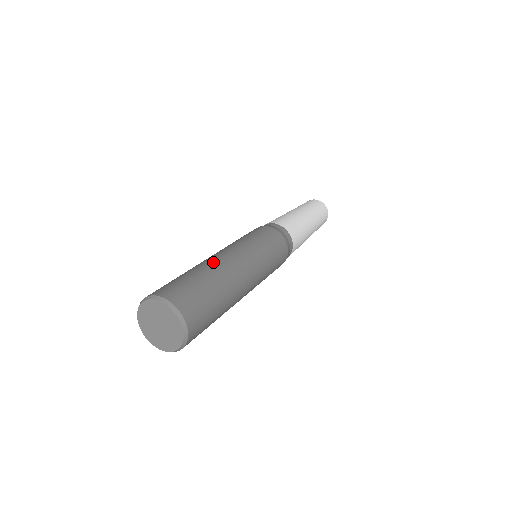
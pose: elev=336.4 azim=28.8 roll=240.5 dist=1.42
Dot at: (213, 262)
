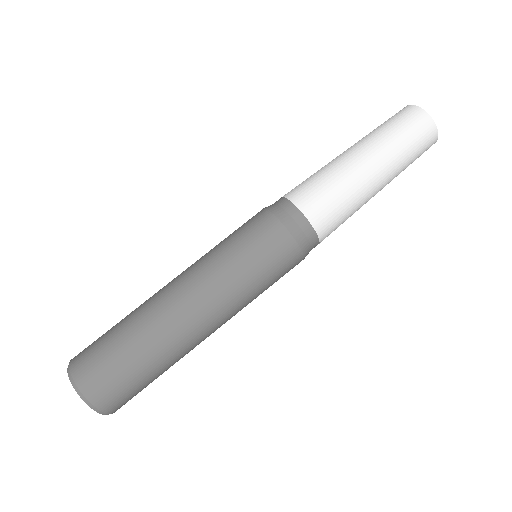
Dot at: (152, 305)
